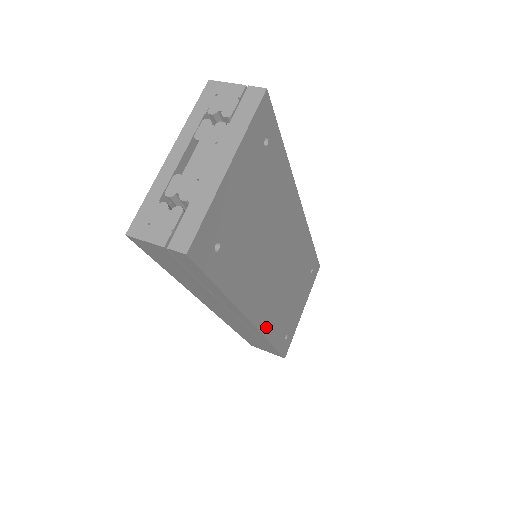
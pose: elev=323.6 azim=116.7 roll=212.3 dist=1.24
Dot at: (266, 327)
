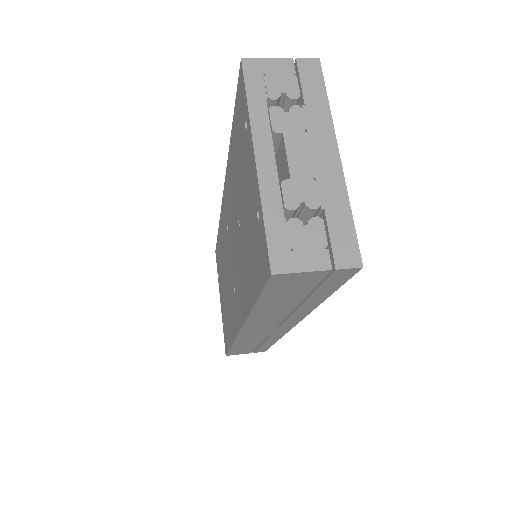
Dot at: occluded
